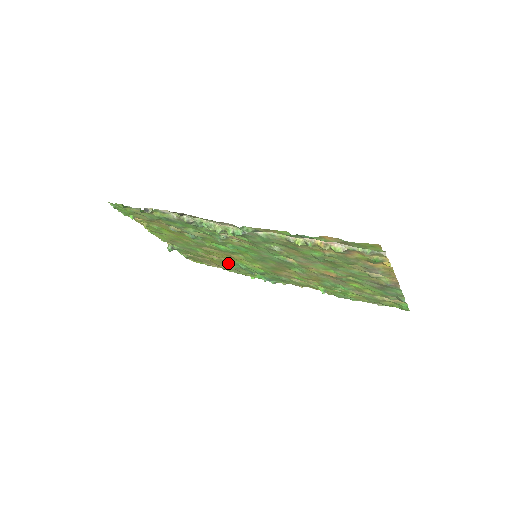
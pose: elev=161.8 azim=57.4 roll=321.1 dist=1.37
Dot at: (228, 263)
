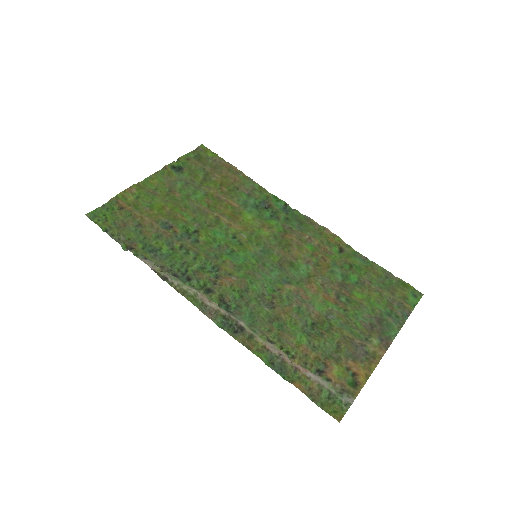
Dot at: (238, 194)
